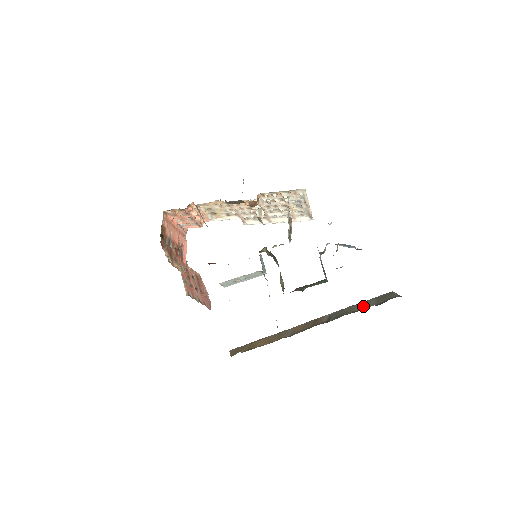
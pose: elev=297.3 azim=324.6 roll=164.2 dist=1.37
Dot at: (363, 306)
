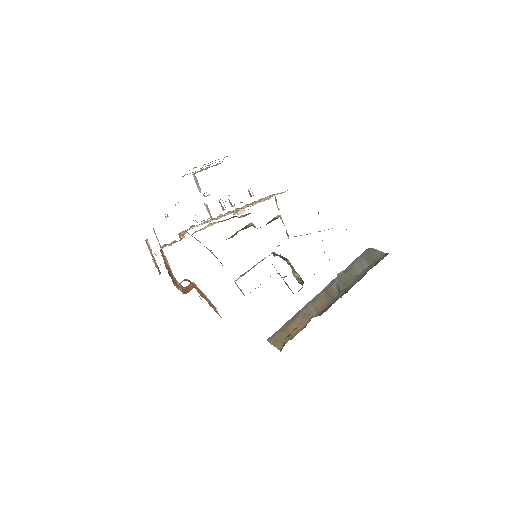
Dot at: (359, 269)
